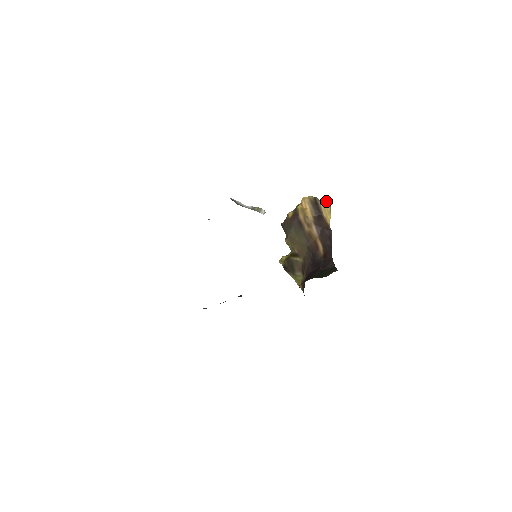
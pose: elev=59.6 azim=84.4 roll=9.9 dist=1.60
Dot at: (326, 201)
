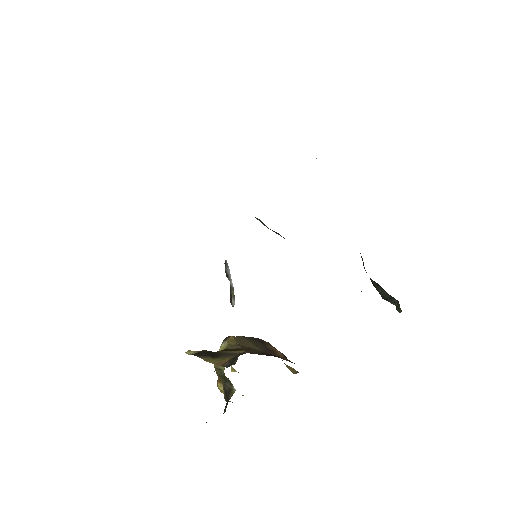
Dot at: occluded
